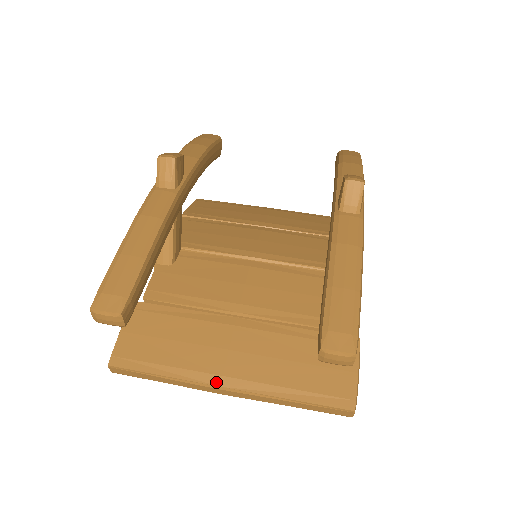
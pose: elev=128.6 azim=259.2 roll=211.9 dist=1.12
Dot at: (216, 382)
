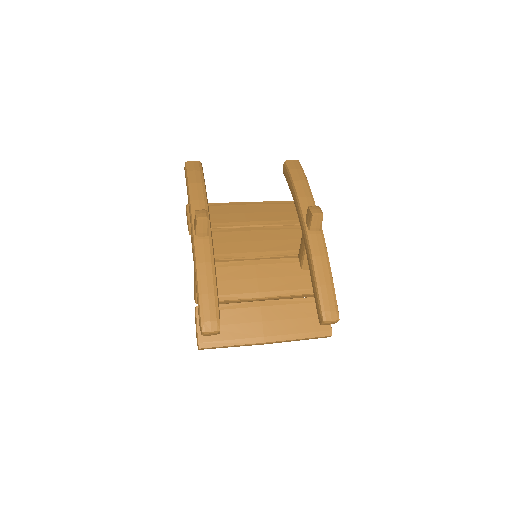
Dot at: (261, 341)
